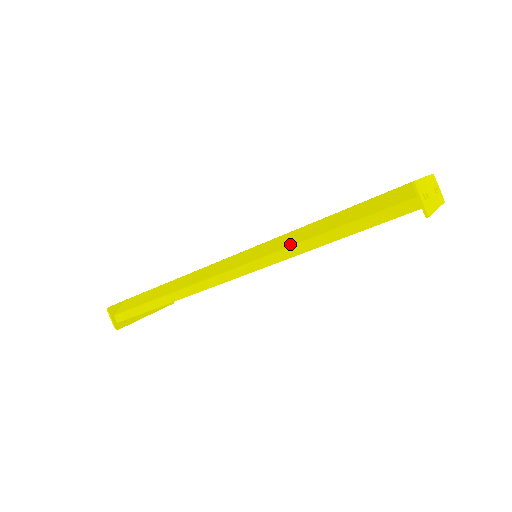
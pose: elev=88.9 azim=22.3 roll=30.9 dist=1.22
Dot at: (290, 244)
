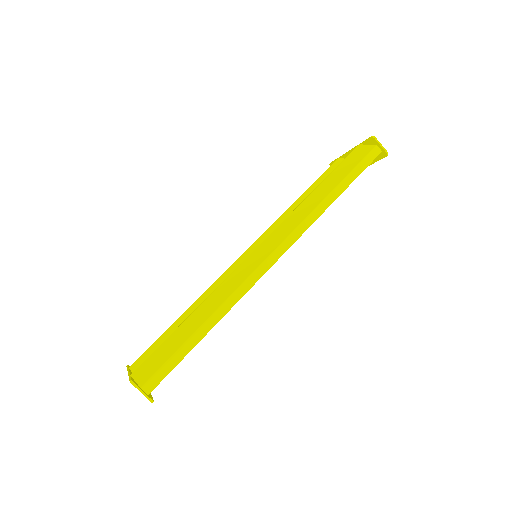
Dot at: (310, 210)
